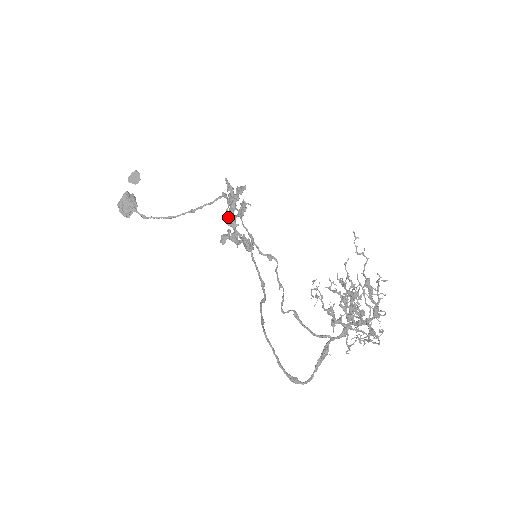
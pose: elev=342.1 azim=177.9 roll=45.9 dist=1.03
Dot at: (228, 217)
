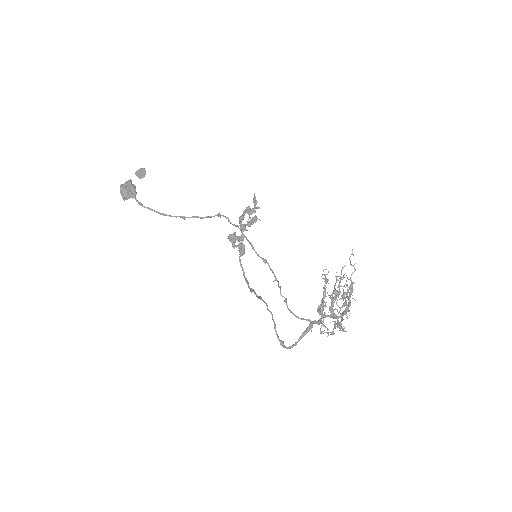
Dot at: (240, 222)
